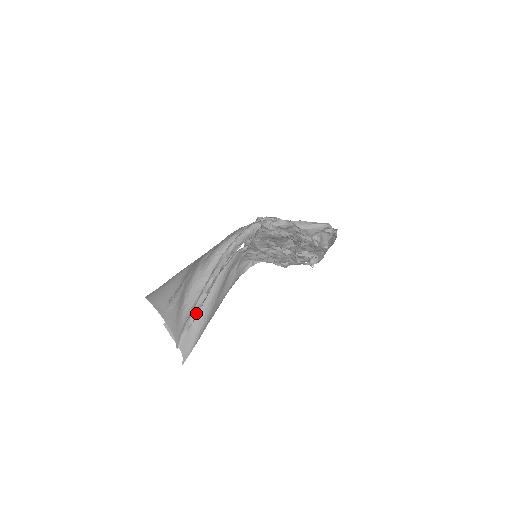
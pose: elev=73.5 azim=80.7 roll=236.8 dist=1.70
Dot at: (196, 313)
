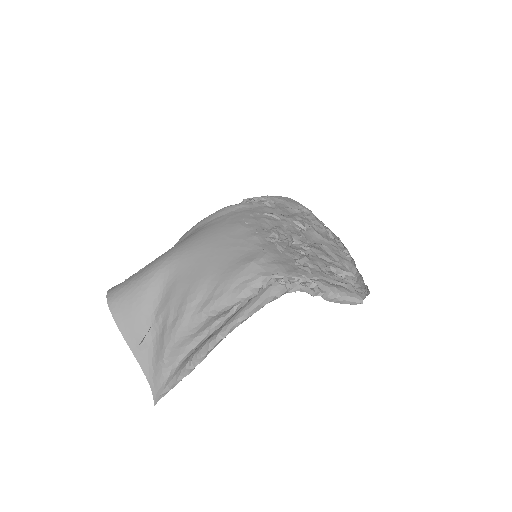
Dot at: occluded
